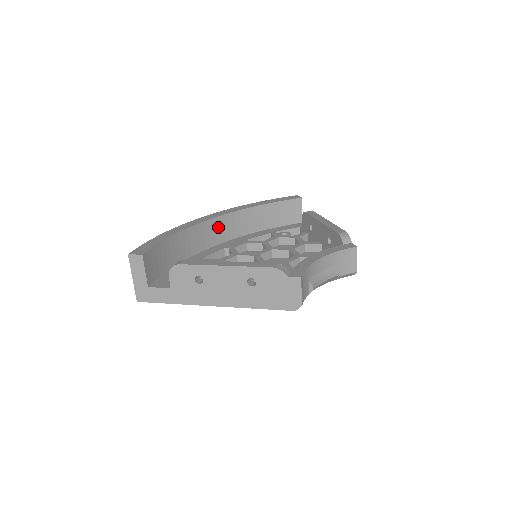
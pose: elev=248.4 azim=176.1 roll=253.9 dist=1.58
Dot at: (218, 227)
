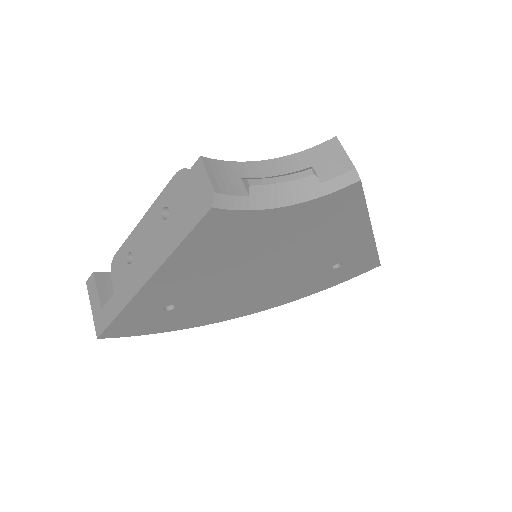
Dot at: occluded
